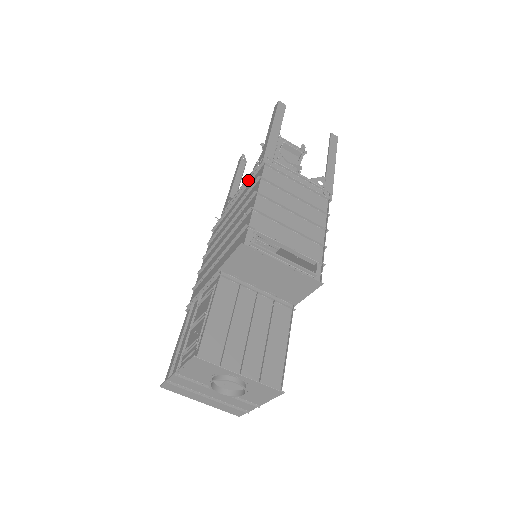
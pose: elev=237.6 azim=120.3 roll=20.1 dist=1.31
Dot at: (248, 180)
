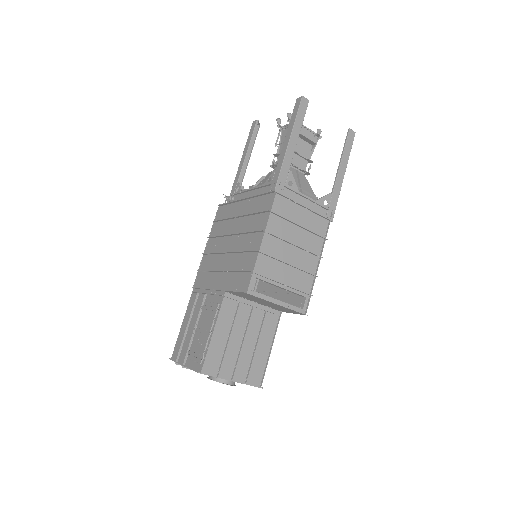
Dot at: (258, 194)
